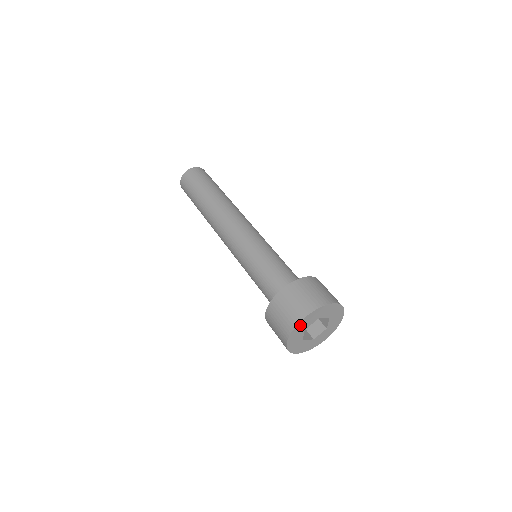
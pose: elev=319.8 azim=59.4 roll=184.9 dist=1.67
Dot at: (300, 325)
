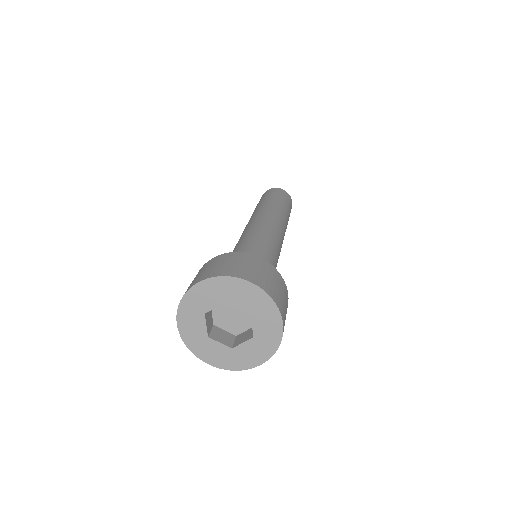
Dot at: (192, 297)
